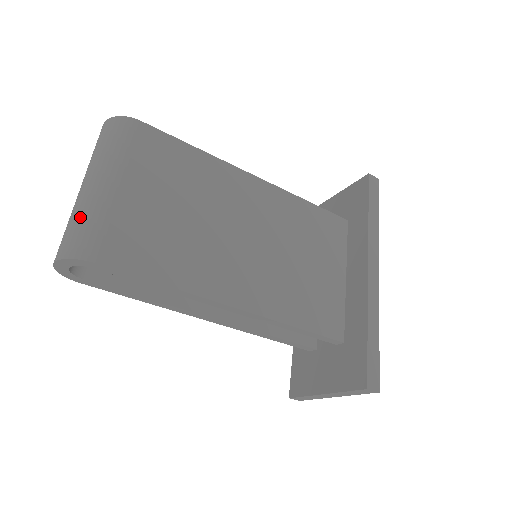
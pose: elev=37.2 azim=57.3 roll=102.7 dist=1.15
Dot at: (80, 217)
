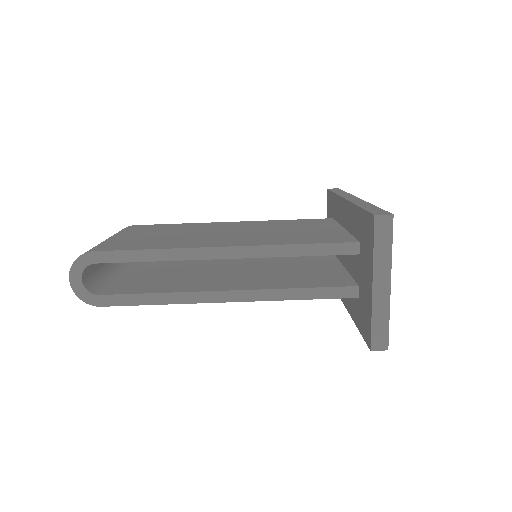
Dot at: occluded
